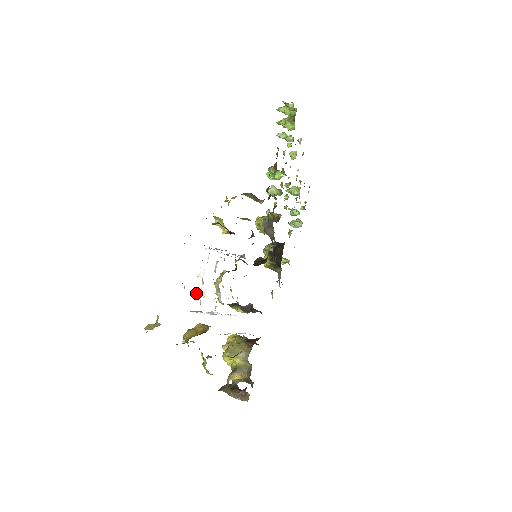
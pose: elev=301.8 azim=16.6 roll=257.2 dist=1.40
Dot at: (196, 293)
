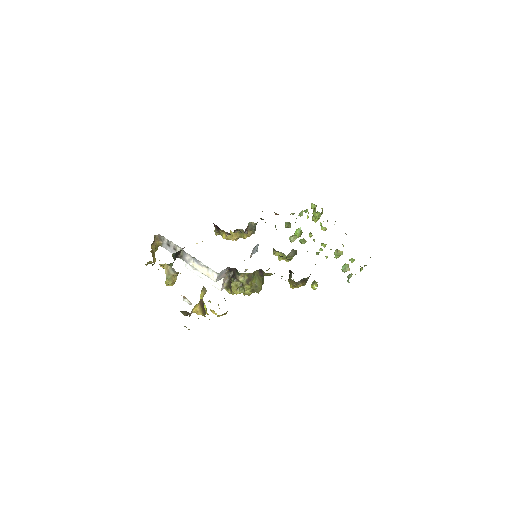
Dot at: occluded
